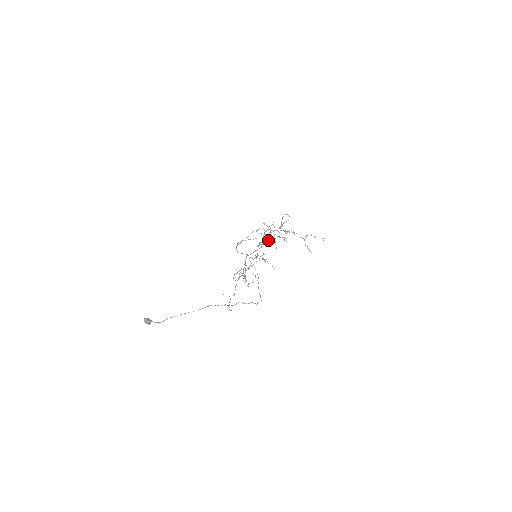
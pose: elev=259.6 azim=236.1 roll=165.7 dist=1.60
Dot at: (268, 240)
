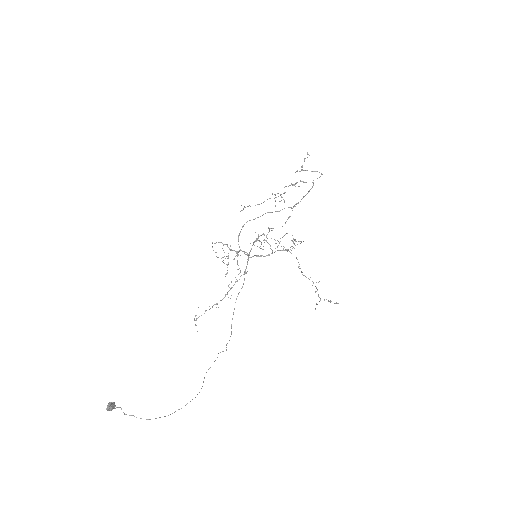
Dot at: (282, 250)
